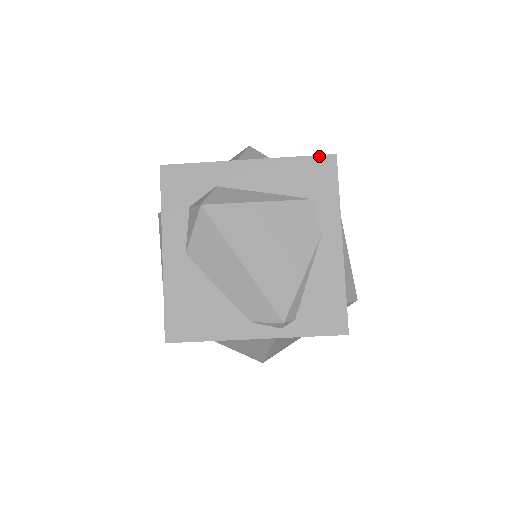
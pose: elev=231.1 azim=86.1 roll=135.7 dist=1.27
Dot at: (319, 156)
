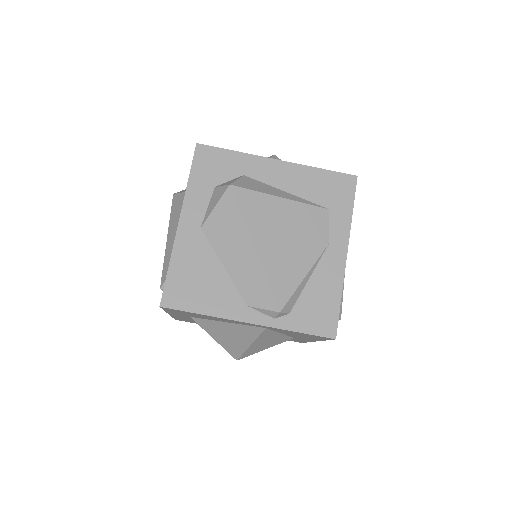
Dot at: (342, 173)
